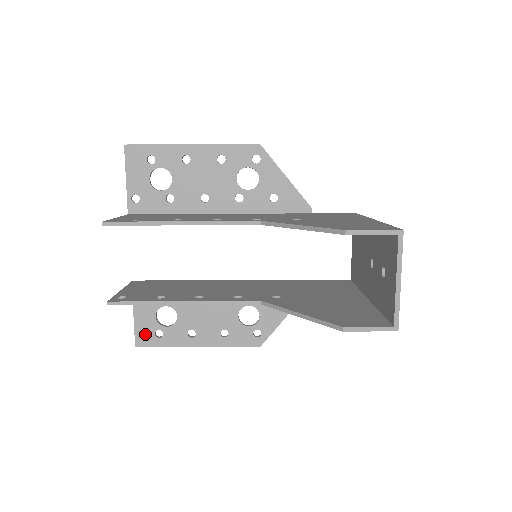
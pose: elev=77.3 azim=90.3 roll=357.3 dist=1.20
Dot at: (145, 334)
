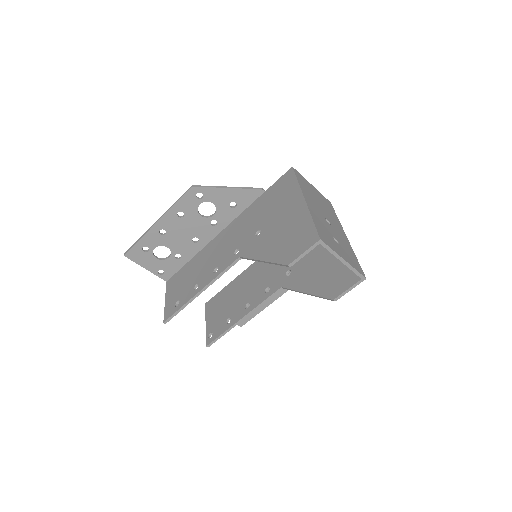
Dot at: occluded
